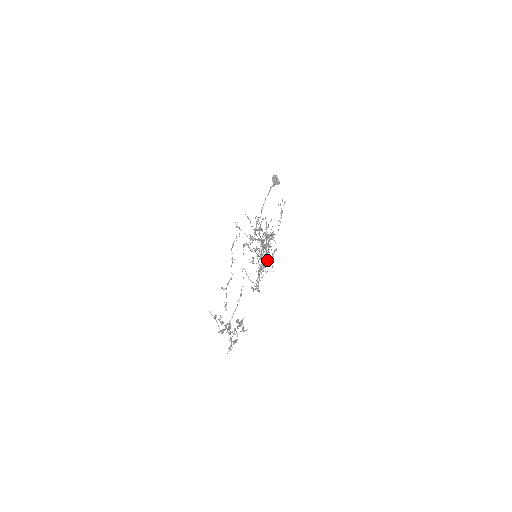
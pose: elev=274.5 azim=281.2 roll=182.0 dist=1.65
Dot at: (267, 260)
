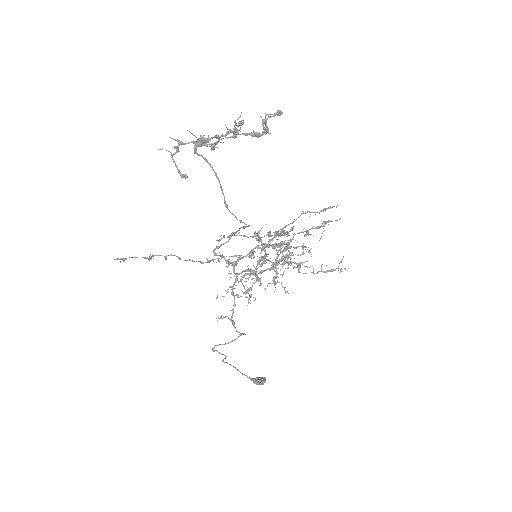
Dot at: (282, 242)
